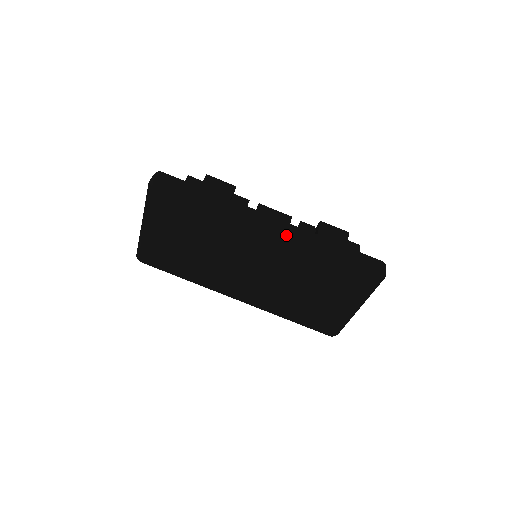
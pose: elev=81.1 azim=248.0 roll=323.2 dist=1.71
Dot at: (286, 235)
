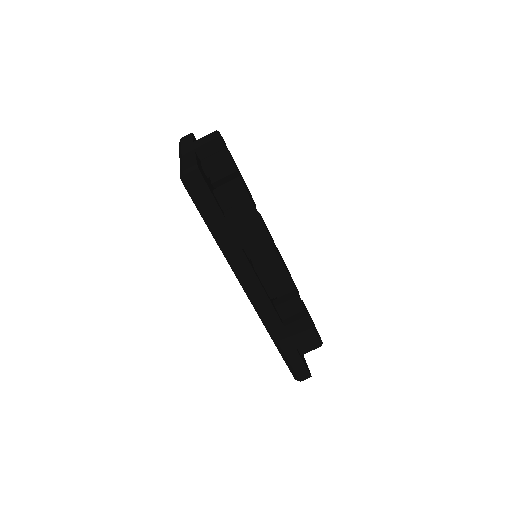
Dot at: (256, 309)
